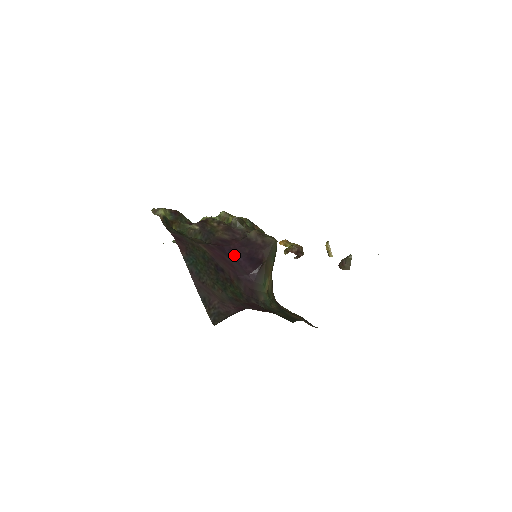
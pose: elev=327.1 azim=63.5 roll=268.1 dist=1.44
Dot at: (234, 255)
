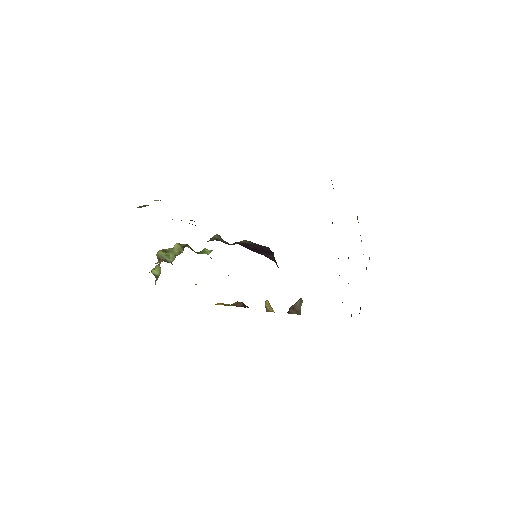
Dot at: occluded
